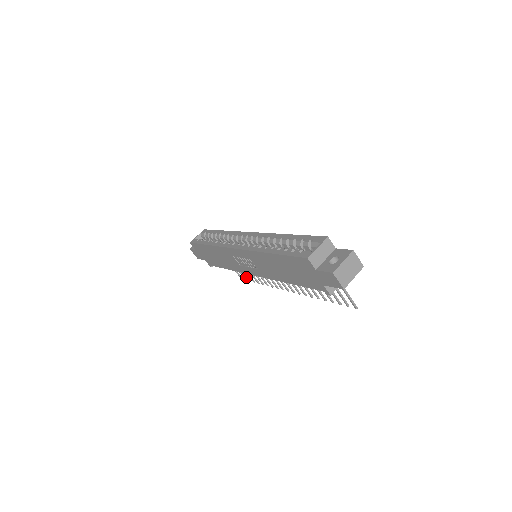
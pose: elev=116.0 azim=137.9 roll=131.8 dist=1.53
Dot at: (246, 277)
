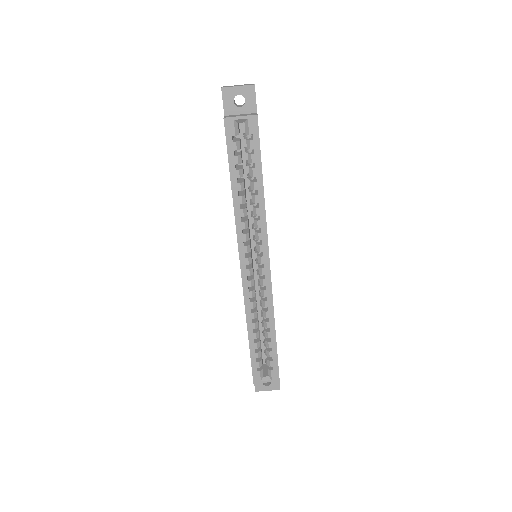
Dot at: occluded
